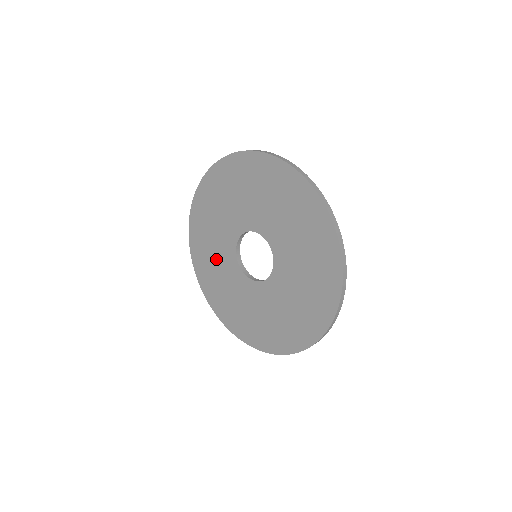
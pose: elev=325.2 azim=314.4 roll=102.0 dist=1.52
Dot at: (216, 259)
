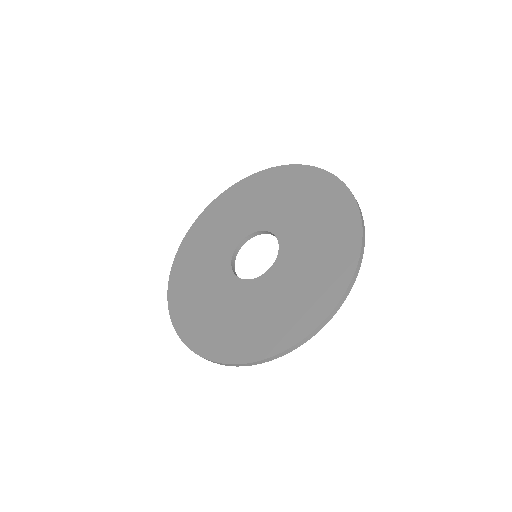
Dot at: (203, 276)
